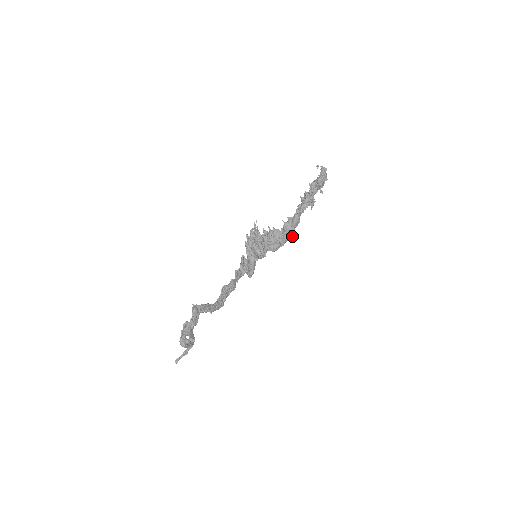
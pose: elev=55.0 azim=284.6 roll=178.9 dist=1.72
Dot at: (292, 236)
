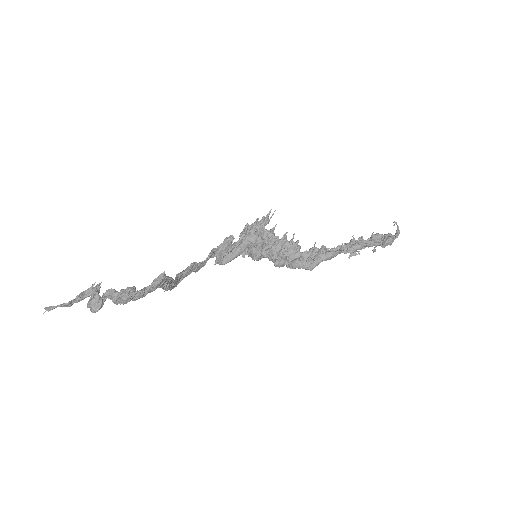
Dot at: (312, 269)
